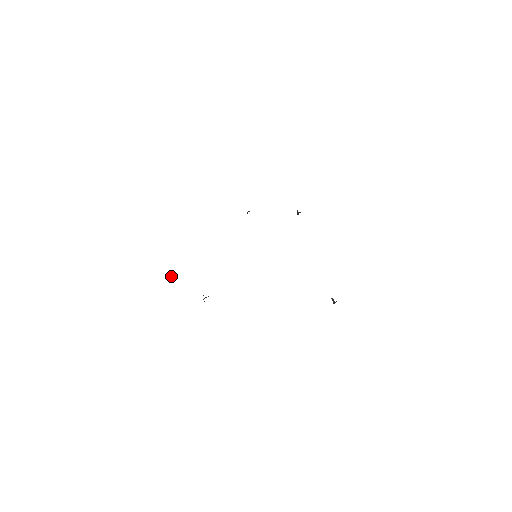
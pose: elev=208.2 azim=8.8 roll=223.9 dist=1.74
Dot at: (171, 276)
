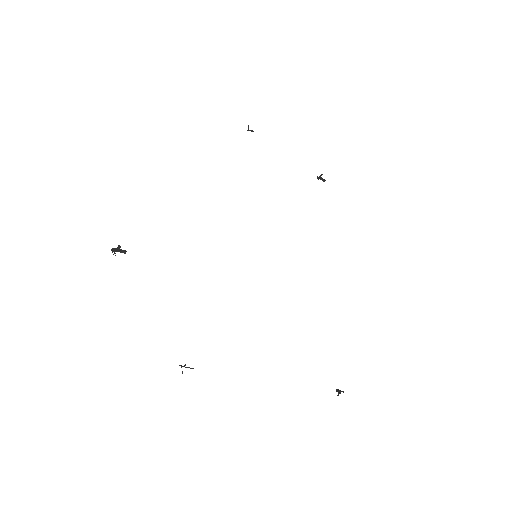
Dot at: (115, 250)
